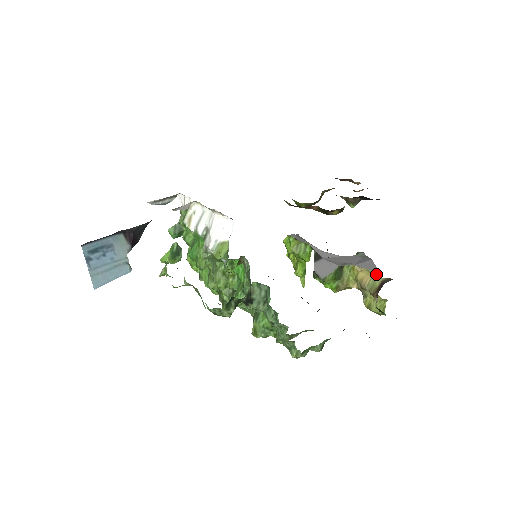
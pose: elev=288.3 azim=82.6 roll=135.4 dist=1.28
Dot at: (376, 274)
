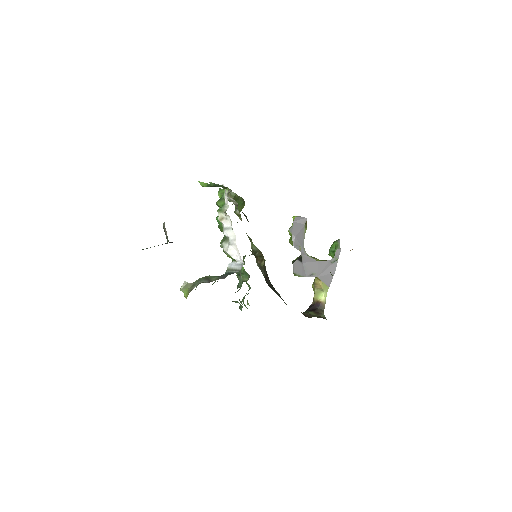
Dot at: (326, 288)
